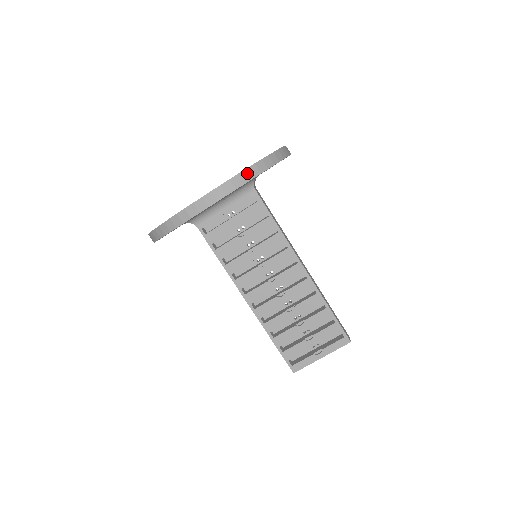
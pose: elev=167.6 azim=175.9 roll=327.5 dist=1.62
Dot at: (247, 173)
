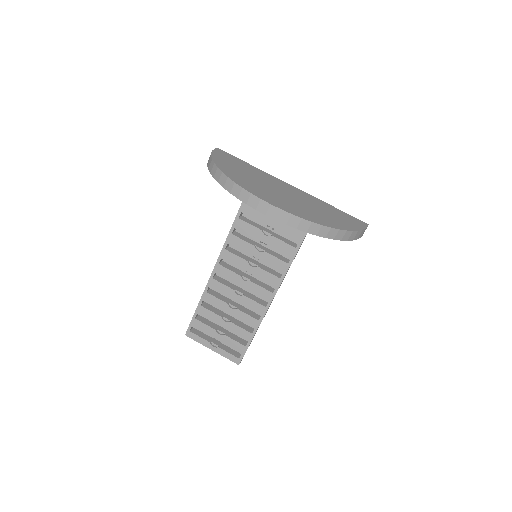
Dot at: (318, 228)
